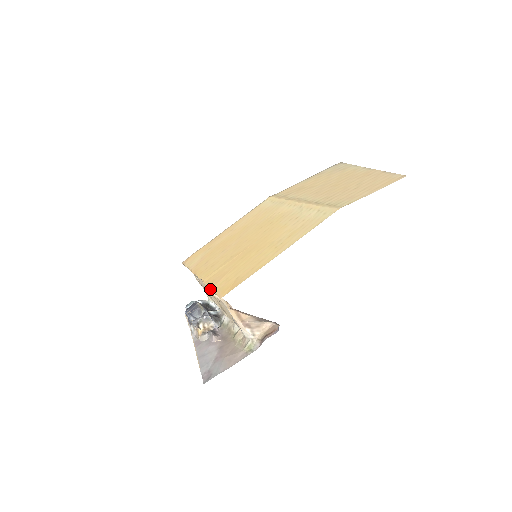
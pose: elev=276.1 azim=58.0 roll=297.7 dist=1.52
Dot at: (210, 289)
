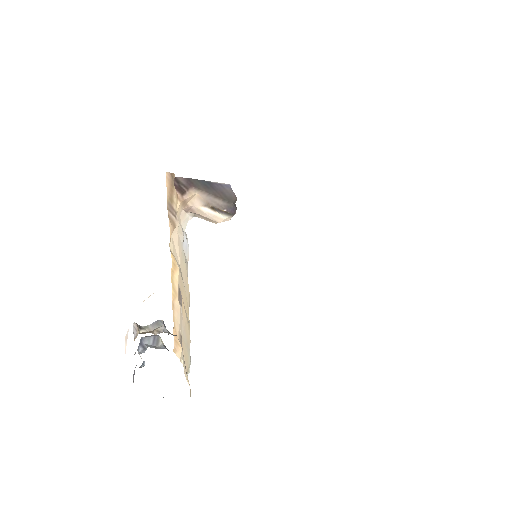
Dot at: occluded
